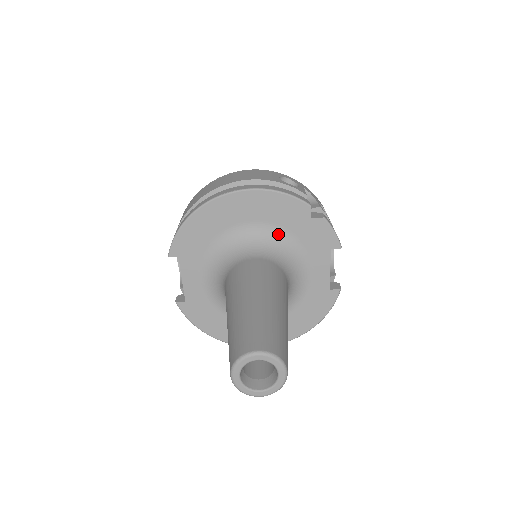
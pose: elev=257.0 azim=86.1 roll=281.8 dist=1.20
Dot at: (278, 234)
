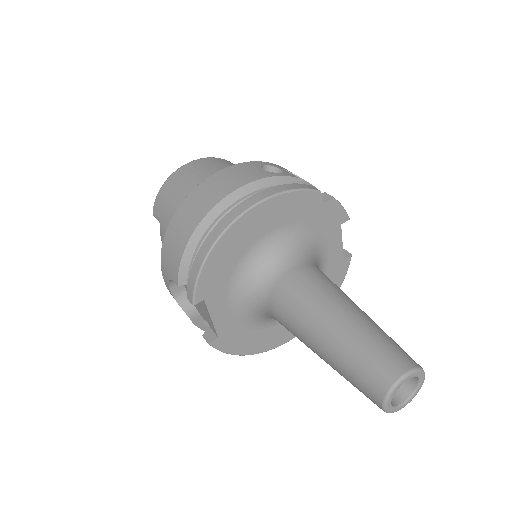
Dot at: (296, 232)
